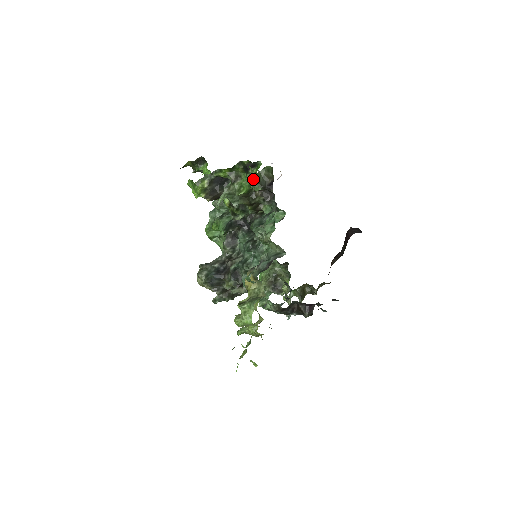
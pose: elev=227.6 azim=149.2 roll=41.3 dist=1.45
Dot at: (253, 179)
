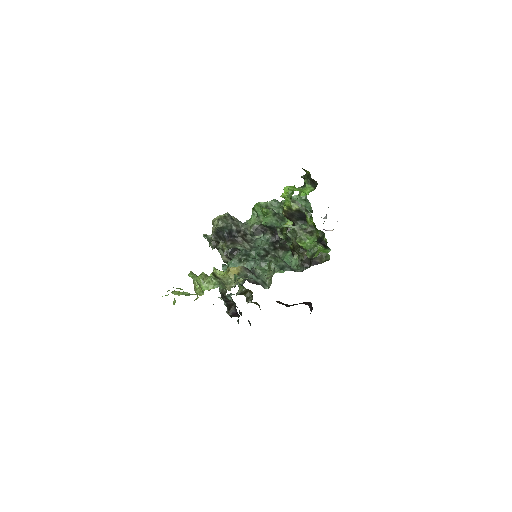
Dot at: (315, 248)
